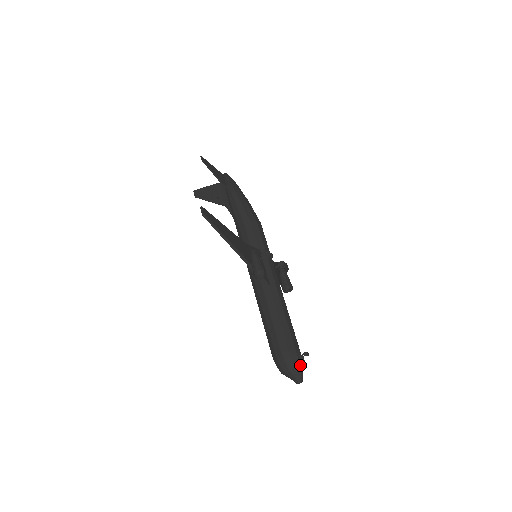
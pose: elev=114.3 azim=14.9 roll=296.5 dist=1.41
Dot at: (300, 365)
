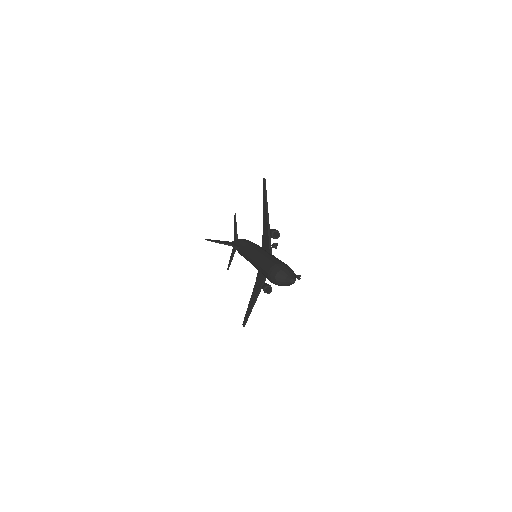
Dot at: (295, 275)
